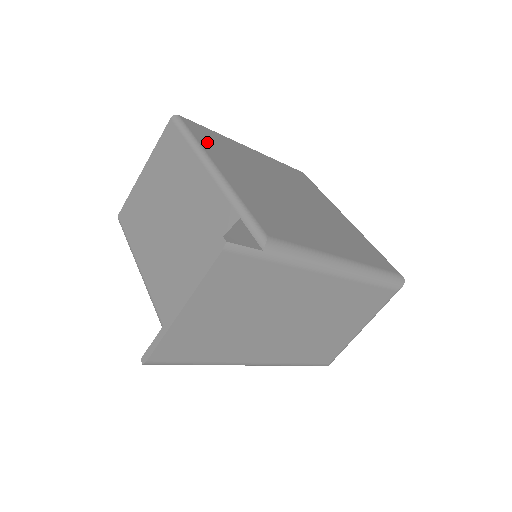
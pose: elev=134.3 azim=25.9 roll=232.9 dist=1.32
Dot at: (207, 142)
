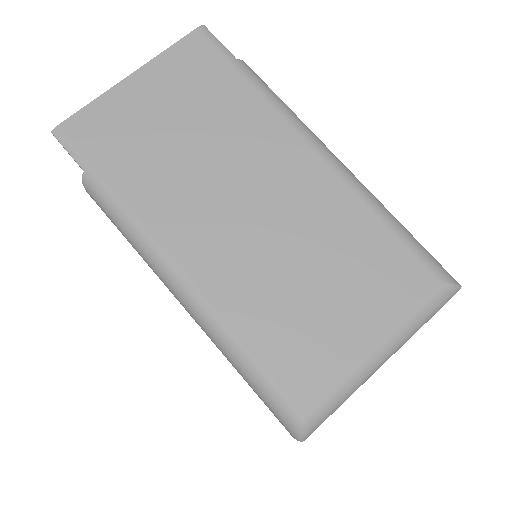
Dot at: occluded
